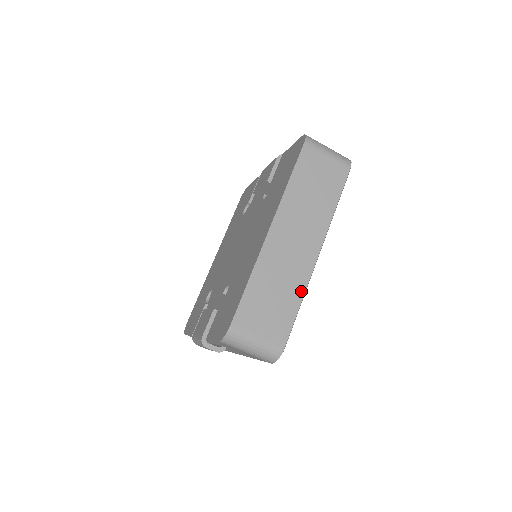
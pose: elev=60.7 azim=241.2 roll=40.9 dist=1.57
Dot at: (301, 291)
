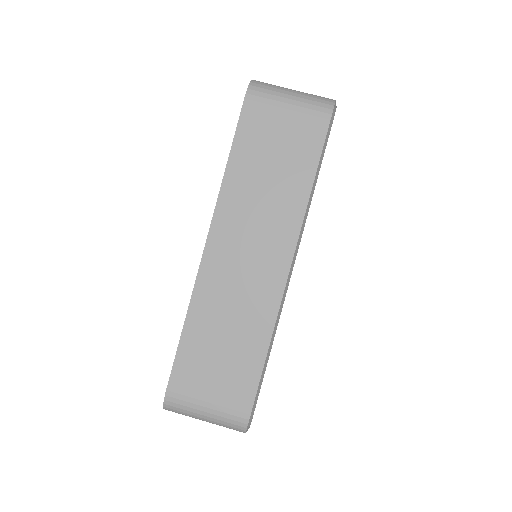
Dot at: (266, 330)
